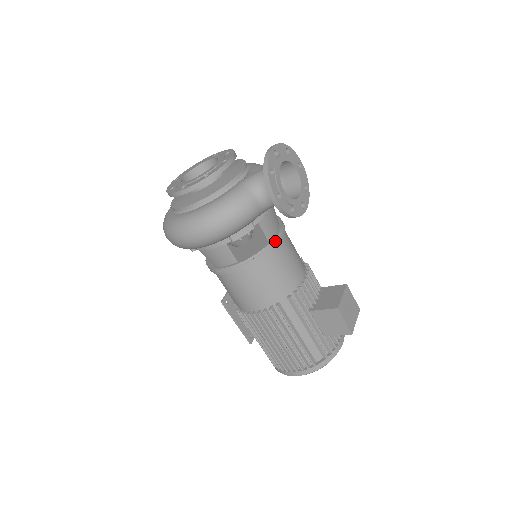
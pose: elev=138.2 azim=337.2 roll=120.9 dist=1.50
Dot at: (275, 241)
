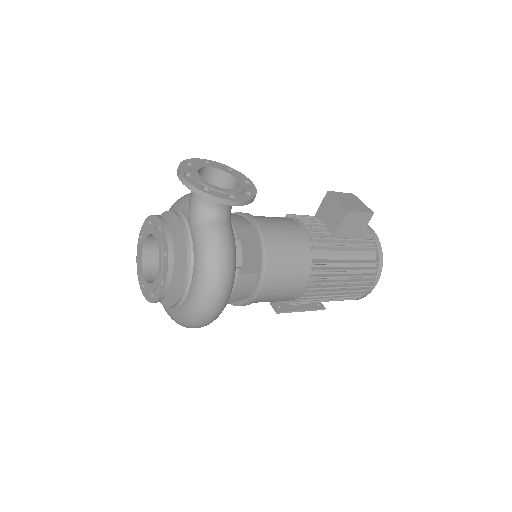
Dot at: (259, 229)
